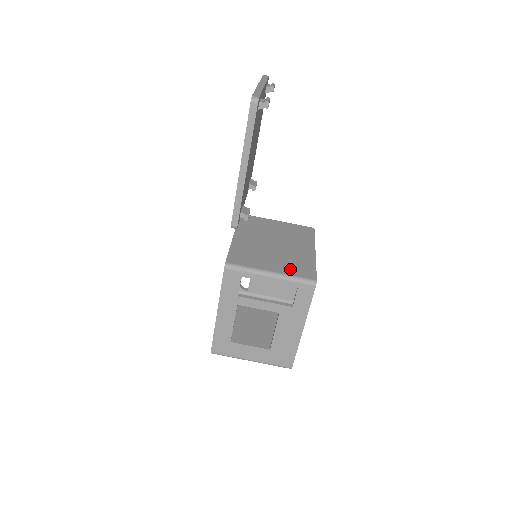
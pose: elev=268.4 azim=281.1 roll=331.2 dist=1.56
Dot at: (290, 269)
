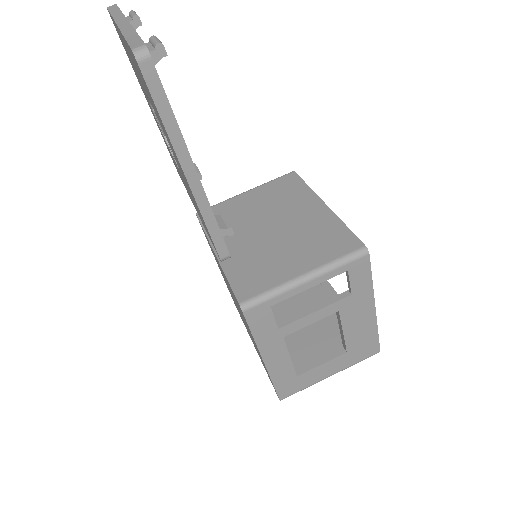
Dot at: (321, 253)
